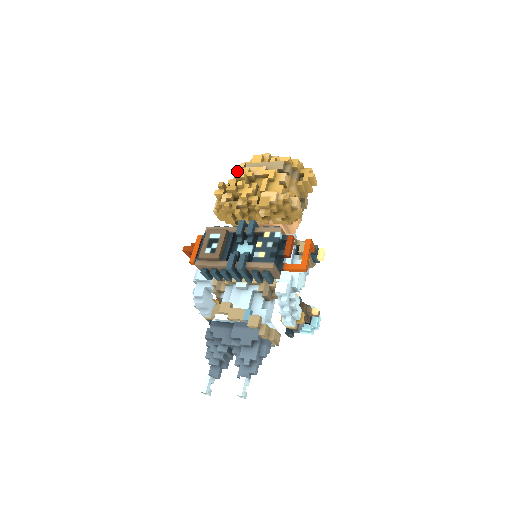
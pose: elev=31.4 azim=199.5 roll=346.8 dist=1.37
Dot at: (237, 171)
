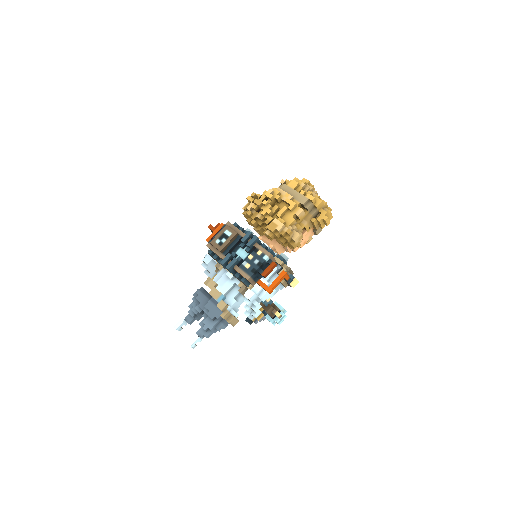
Dot at: (269, 190)
